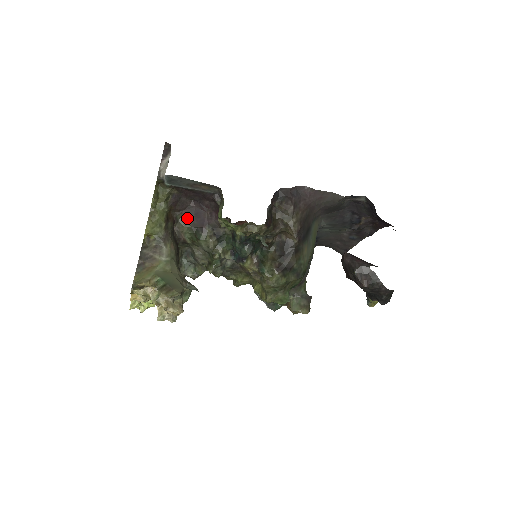
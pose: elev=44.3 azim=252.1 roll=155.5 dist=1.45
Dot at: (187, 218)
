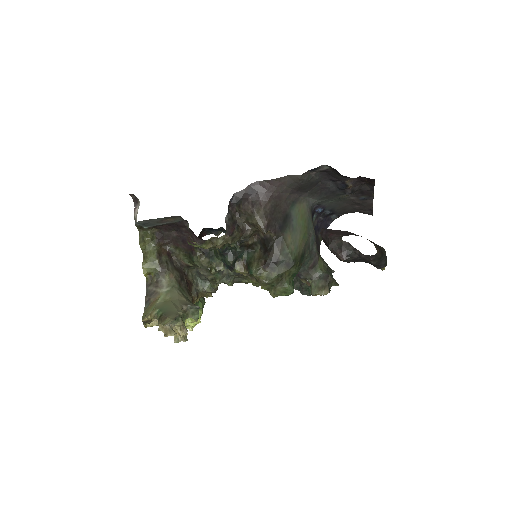
Dot at: (178, 247)
